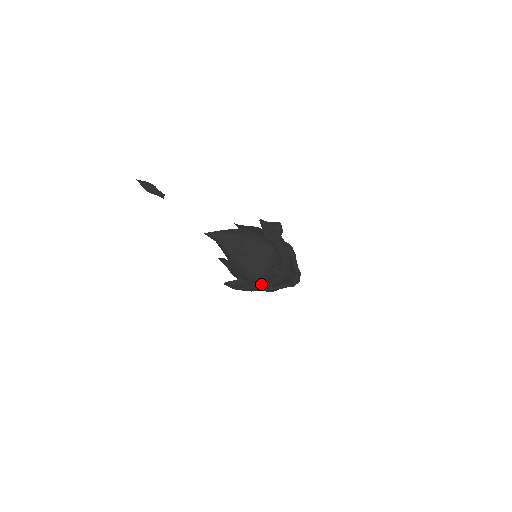
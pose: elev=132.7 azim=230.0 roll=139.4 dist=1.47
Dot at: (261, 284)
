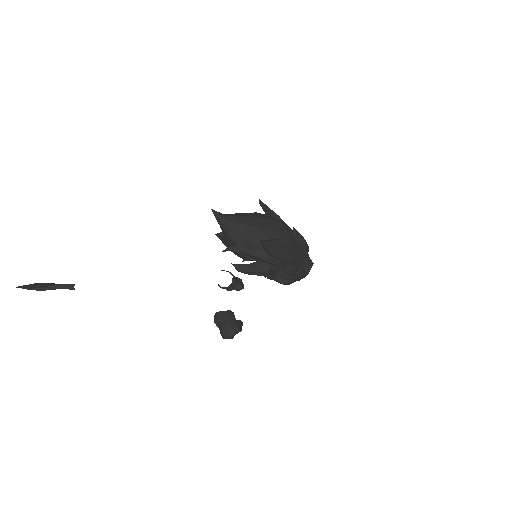
Dot at: (291, 249)
